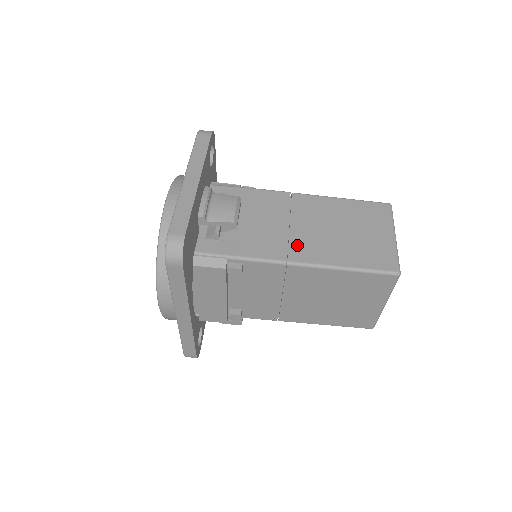
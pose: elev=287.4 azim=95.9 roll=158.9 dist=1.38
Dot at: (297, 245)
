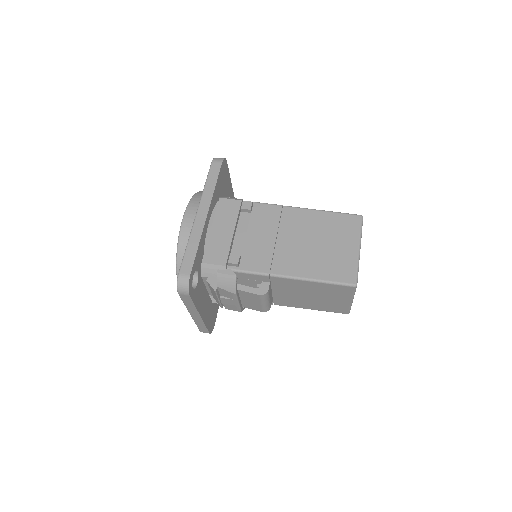
Dot at: occluded
